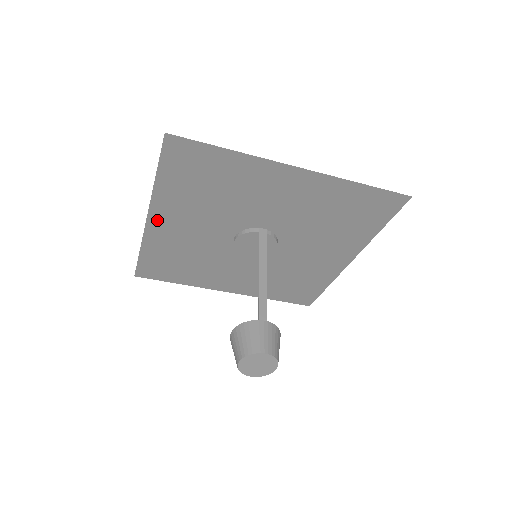
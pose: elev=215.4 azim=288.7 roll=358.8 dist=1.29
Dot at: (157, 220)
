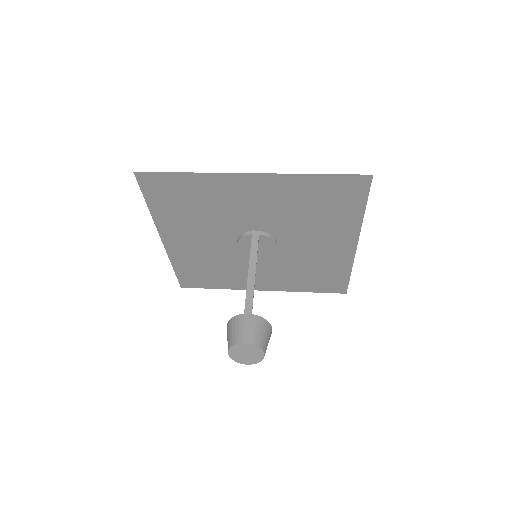
Dot at: (170, 239)
